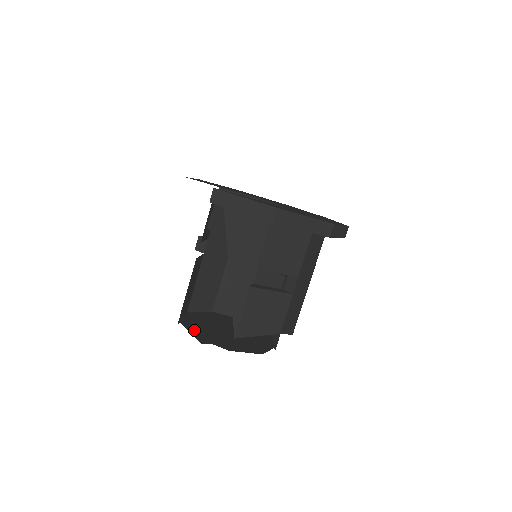
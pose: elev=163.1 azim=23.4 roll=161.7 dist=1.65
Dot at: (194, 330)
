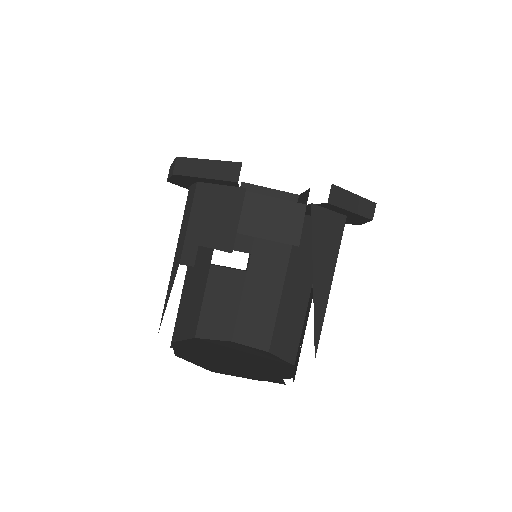
Dot at: (244, 374)
